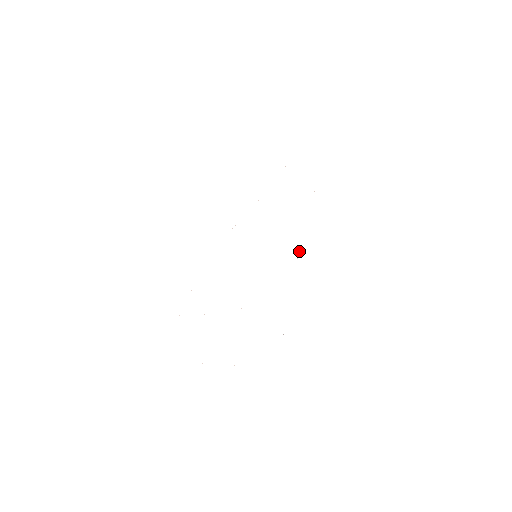
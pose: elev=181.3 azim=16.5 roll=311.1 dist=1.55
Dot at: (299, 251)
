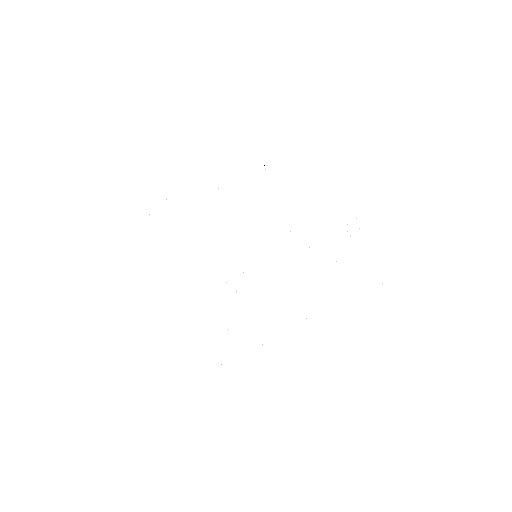
Dot at: occluded
